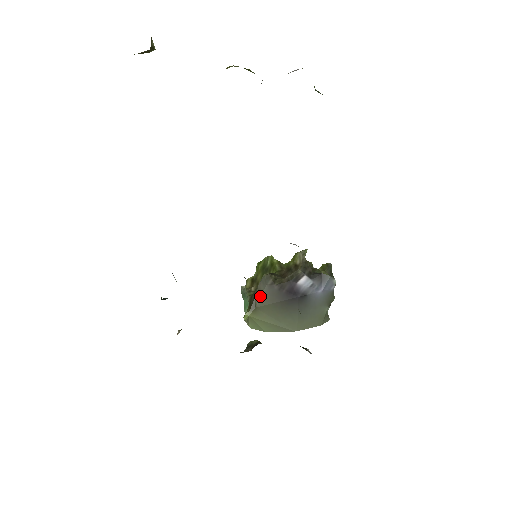
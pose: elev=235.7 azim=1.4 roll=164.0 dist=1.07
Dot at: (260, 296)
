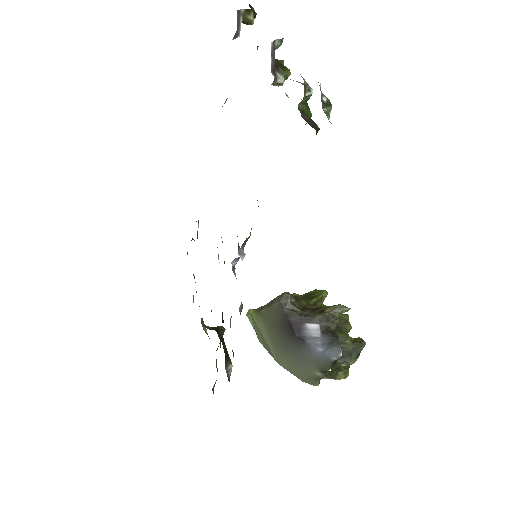
Dot at: (269, 305)
